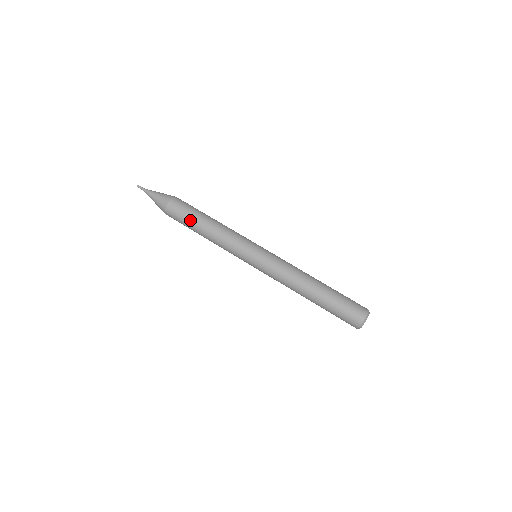
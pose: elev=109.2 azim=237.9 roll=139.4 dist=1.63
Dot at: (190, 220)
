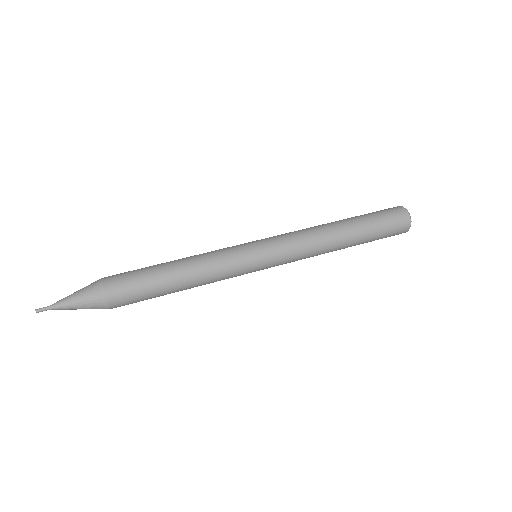
Dot at: (149, 277)
